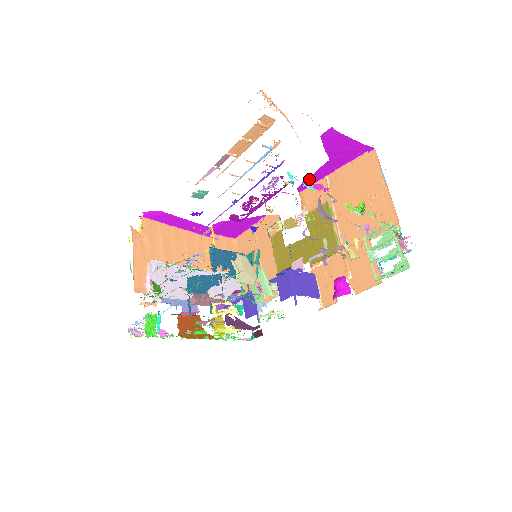
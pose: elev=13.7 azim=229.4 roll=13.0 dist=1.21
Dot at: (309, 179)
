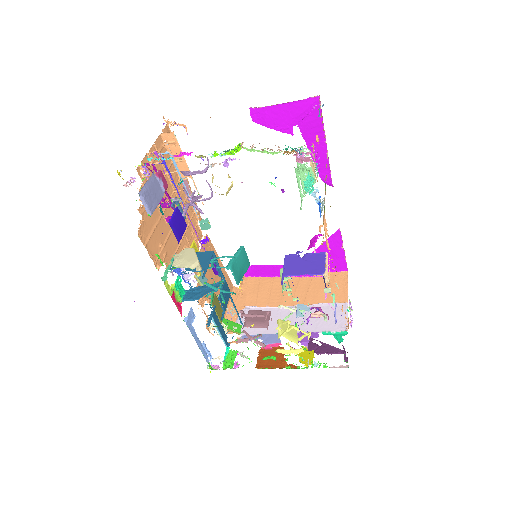
Dot at: (319, 167)
